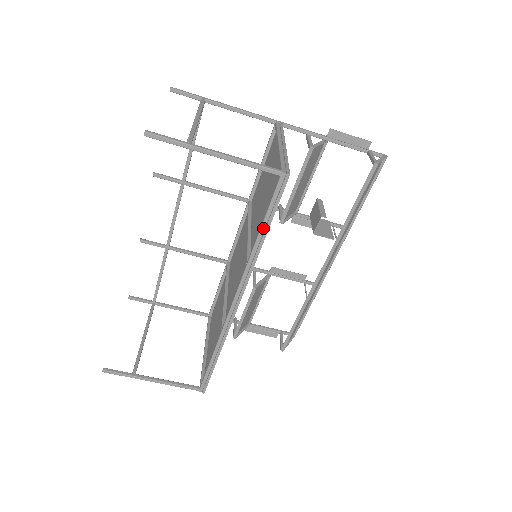
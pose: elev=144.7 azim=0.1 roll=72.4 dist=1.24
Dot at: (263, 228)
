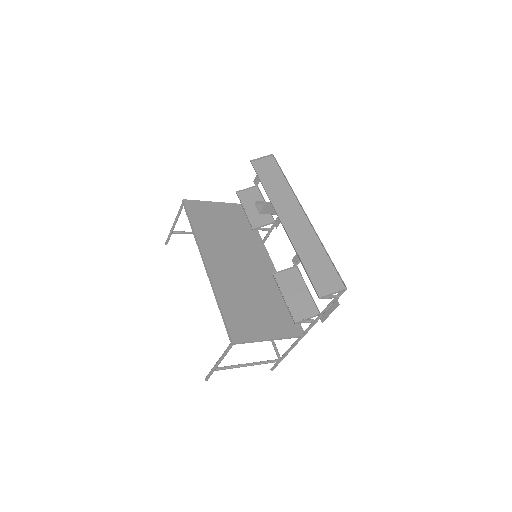
Dot at: (190, 224)
